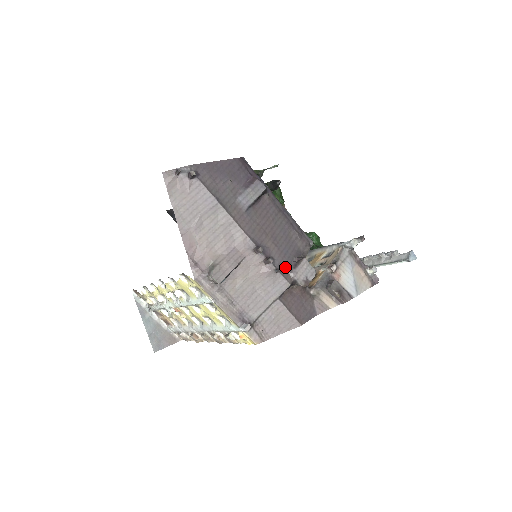
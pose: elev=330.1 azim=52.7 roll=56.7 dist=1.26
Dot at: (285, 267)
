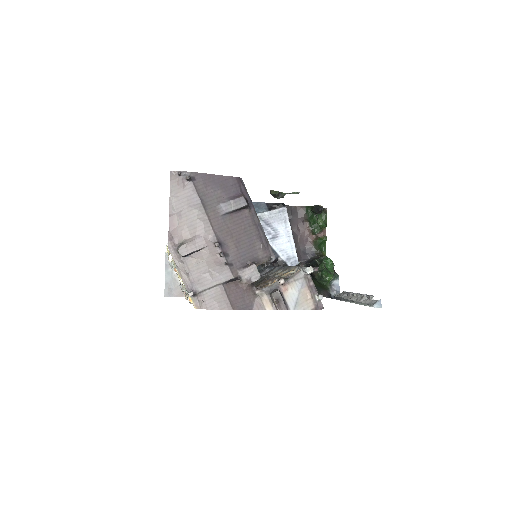
Dot at: (236, 264)
